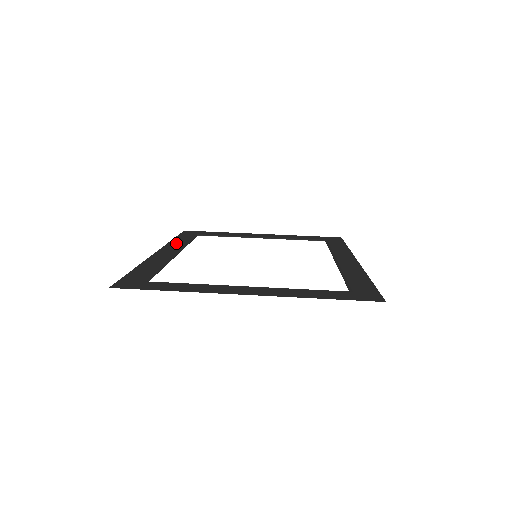
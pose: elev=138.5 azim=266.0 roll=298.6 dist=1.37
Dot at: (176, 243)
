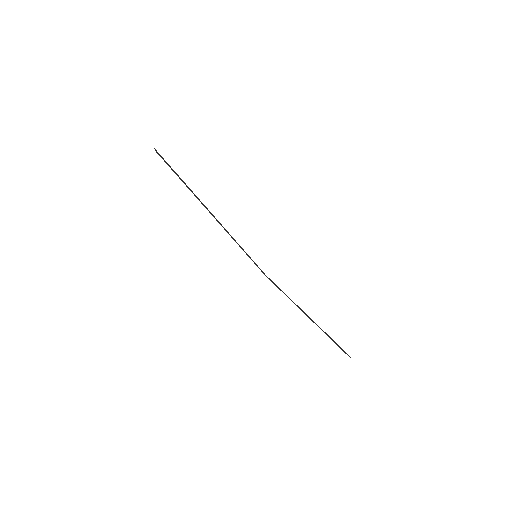
Dot at: occluded
